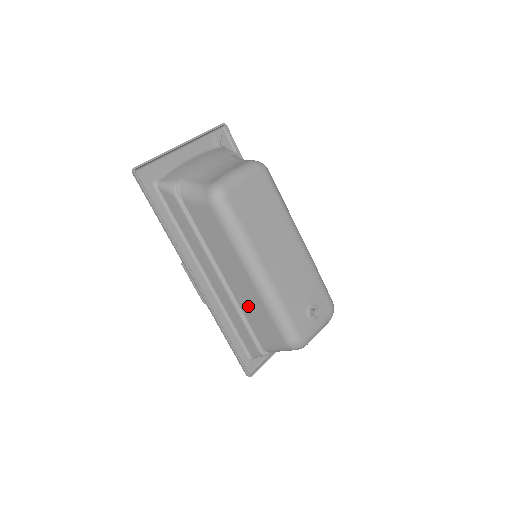
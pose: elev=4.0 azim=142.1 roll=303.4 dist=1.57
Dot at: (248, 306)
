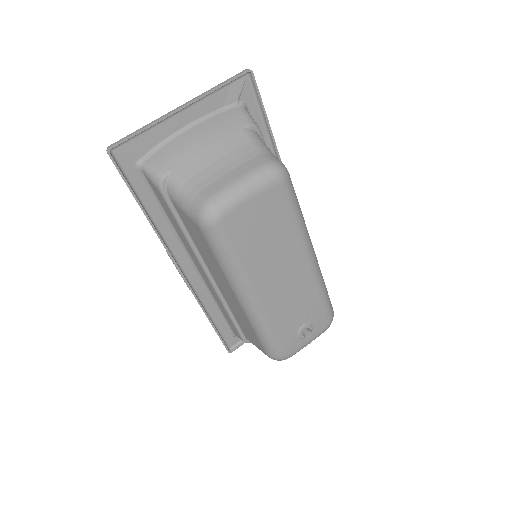
Dot at: (235, 310)
